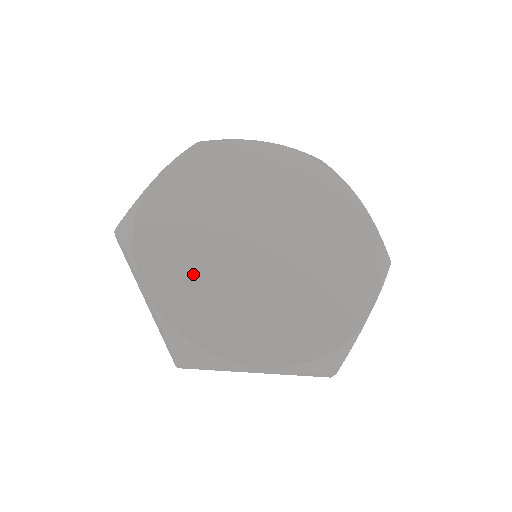
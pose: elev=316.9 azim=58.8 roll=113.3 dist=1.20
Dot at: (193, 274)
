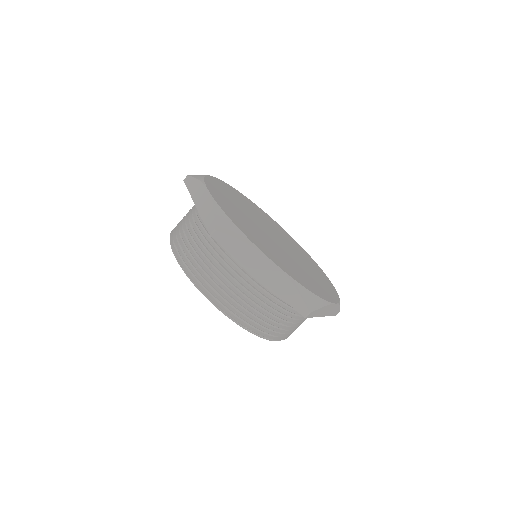
Dot at: (277, 255)
